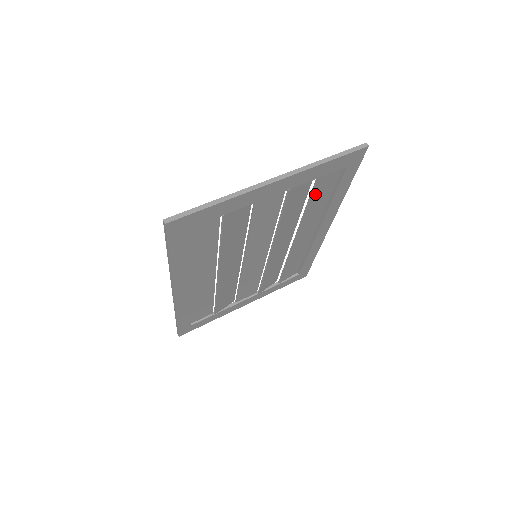
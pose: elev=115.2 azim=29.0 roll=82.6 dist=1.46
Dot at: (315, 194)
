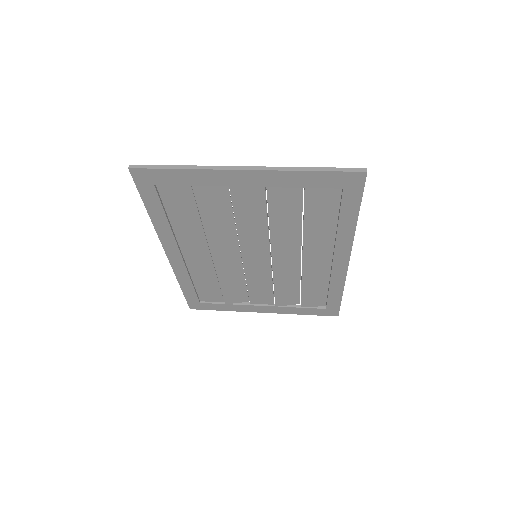
Dot at: (310, 209)
